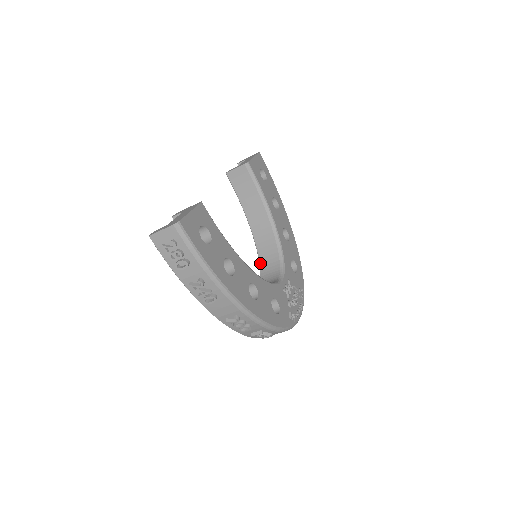
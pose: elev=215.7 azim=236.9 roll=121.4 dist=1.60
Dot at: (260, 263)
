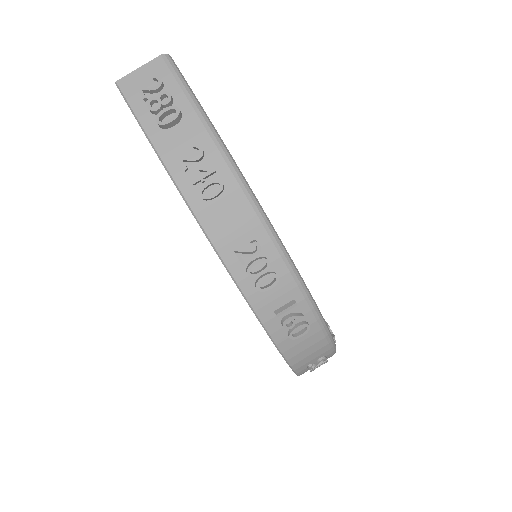
Dot at: occluded
